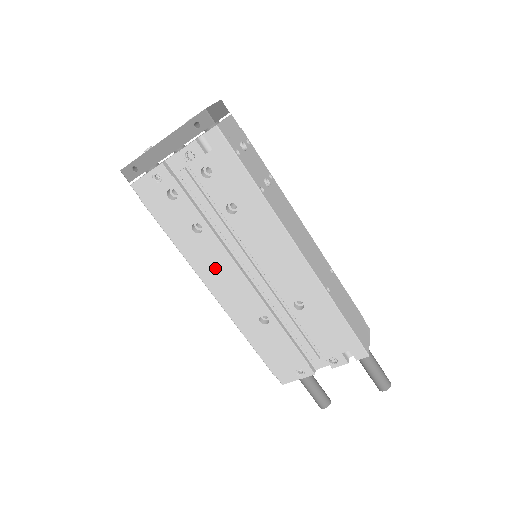
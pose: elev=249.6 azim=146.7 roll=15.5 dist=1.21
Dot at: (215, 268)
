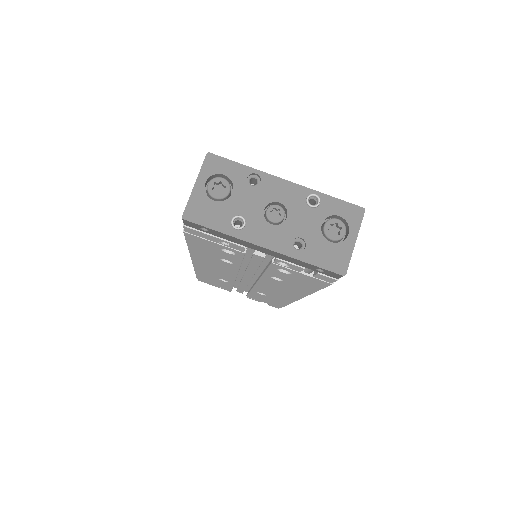
Dot at: (214, 266)
